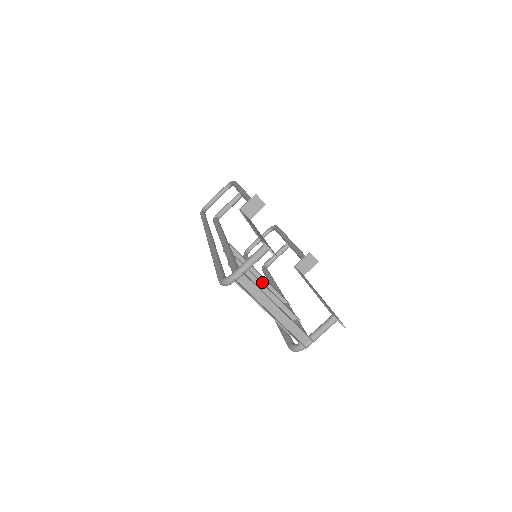
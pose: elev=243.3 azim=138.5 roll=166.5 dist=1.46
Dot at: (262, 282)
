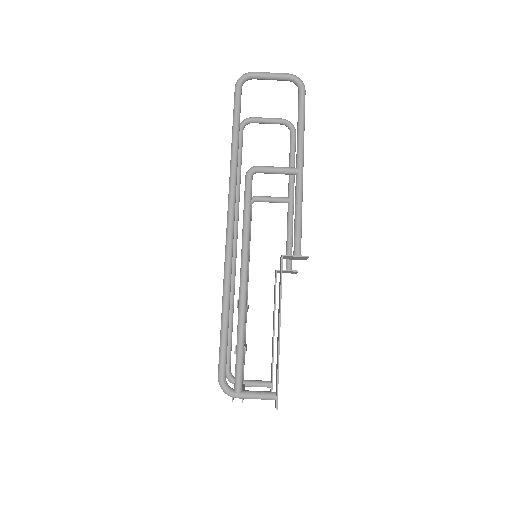
Dot at: occluded
